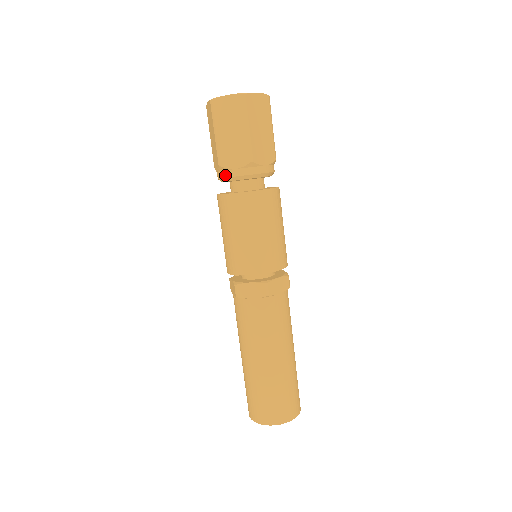
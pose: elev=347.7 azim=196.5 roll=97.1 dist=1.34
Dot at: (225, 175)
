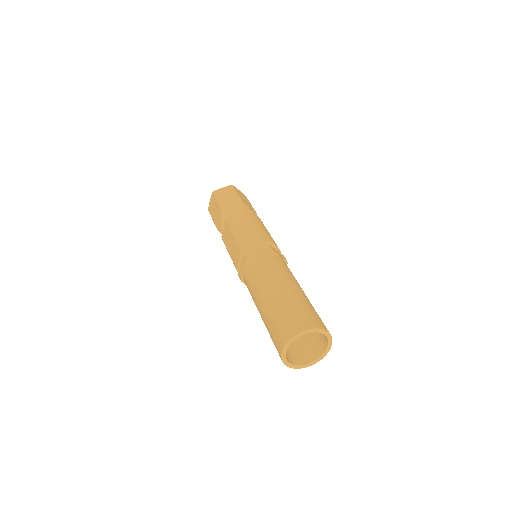
Dot at: (220, 230)
